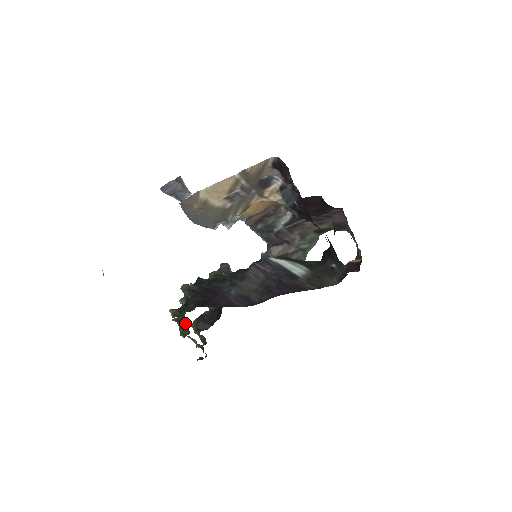
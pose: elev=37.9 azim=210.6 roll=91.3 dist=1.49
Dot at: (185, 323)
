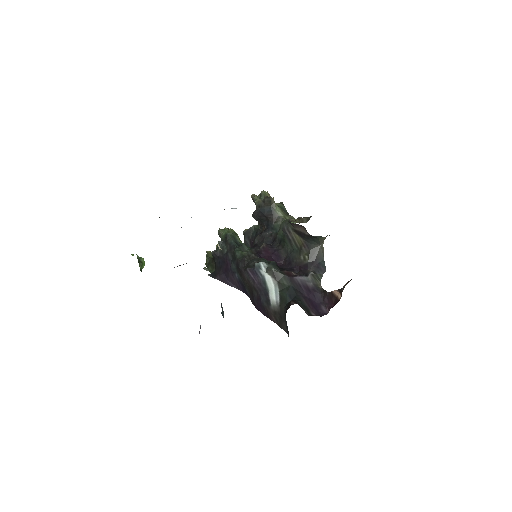
Dot at: occluded
